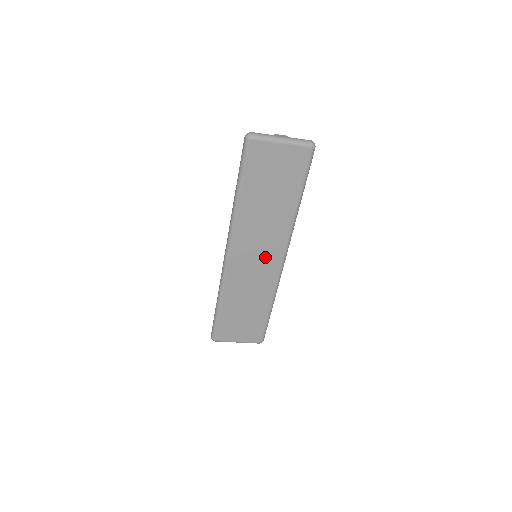
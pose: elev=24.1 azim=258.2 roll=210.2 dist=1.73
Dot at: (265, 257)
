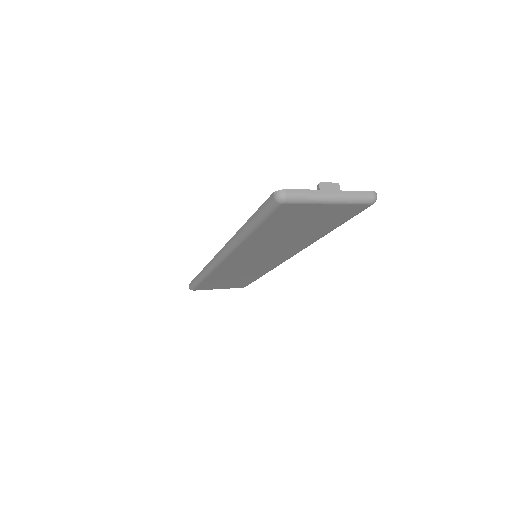
Dot at: (267, 259)
